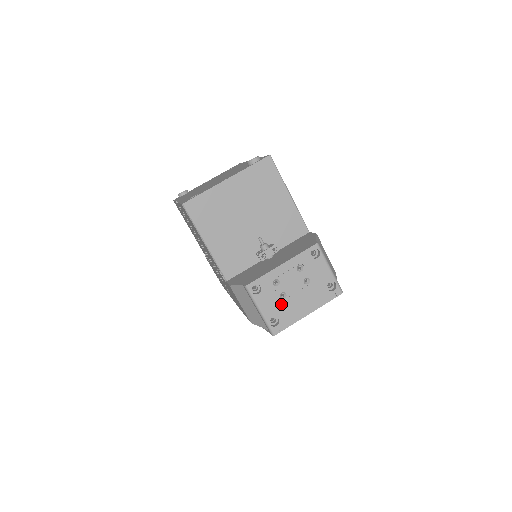
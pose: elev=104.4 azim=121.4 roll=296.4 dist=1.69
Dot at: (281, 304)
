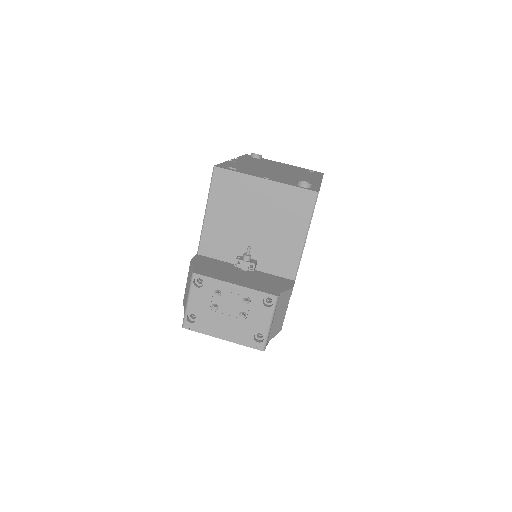
Dot at: (208, 311)
